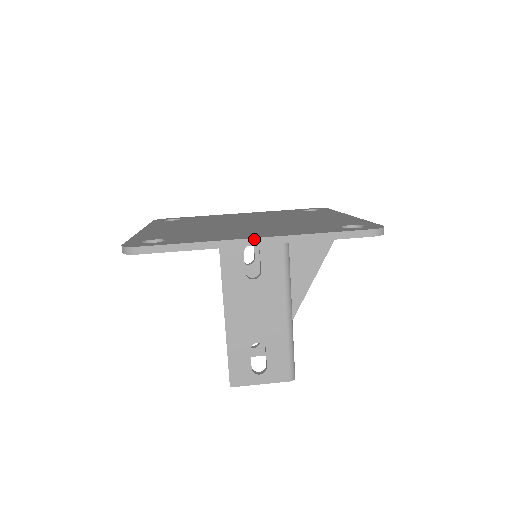
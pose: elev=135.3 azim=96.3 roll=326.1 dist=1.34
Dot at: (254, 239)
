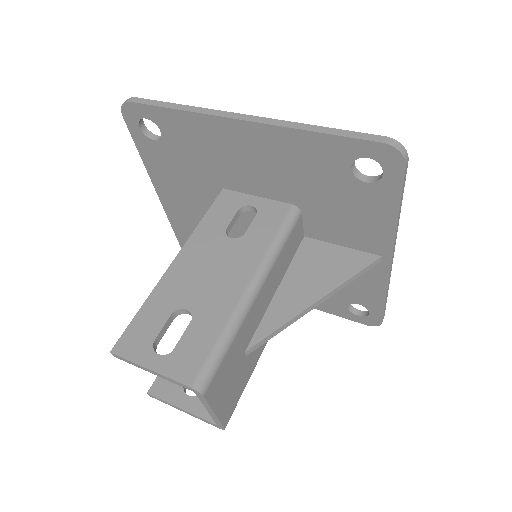
Dot at: (242, 115)
